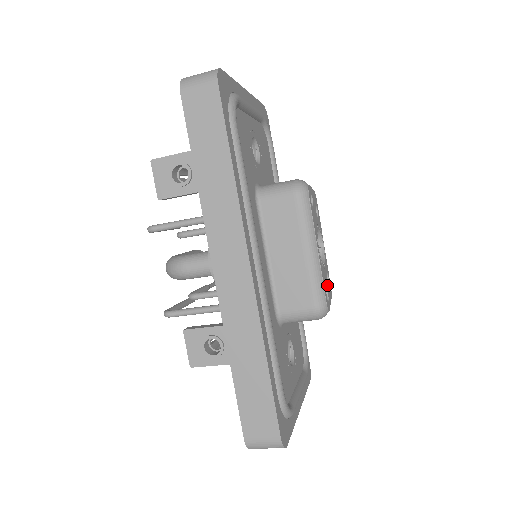
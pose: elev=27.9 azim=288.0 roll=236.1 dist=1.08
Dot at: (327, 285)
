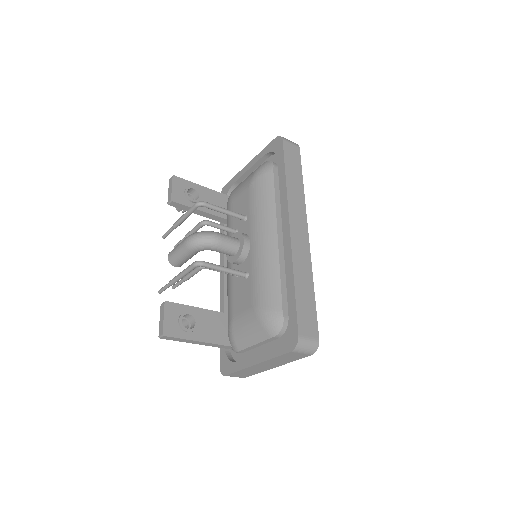
Dot at: occluded
